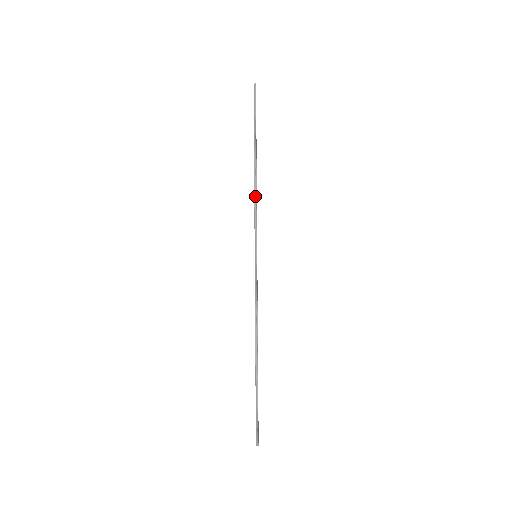
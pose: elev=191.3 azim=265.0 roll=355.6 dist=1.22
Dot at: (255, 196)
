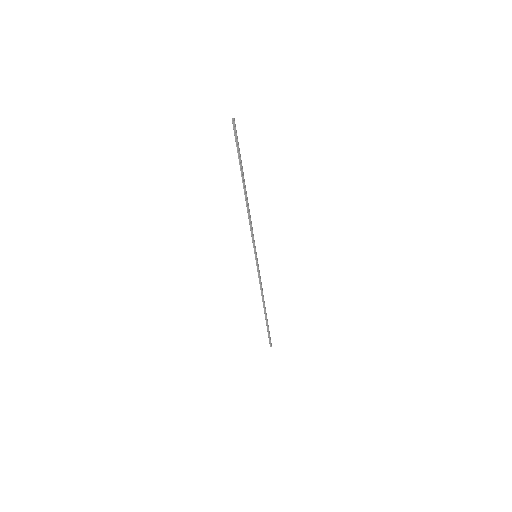
Dot at: (249, 217)
